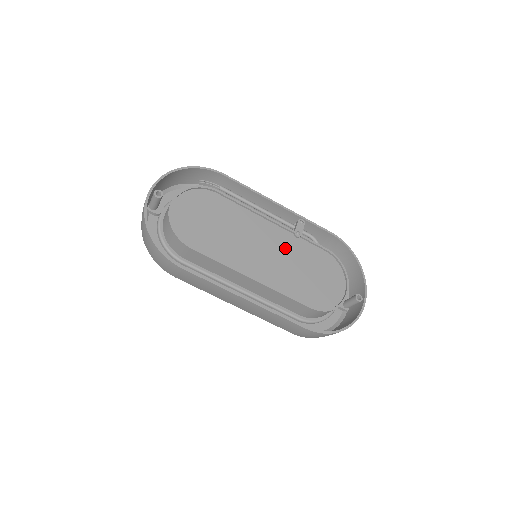
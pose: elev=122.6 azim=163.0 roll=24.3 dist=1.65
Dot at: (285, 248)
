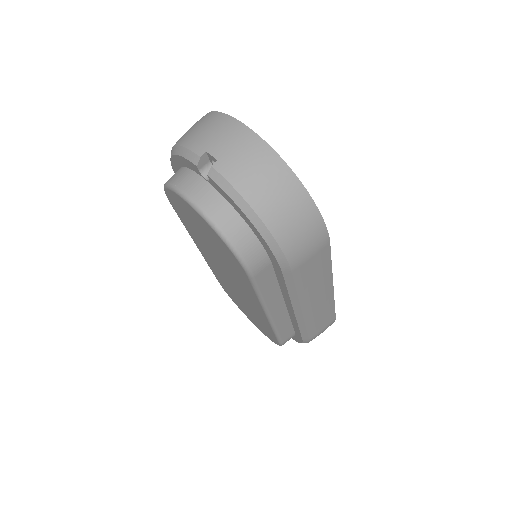
Dot at: occluded
